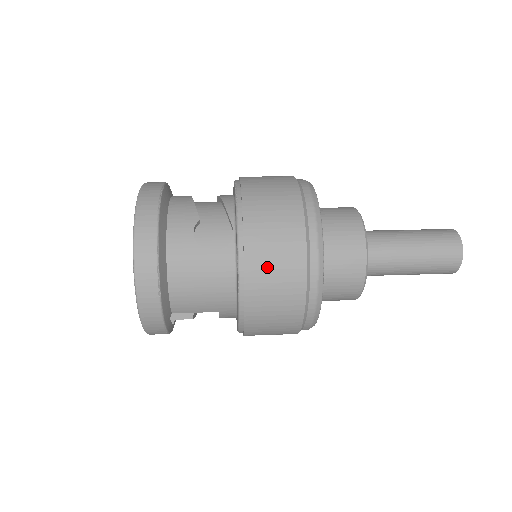
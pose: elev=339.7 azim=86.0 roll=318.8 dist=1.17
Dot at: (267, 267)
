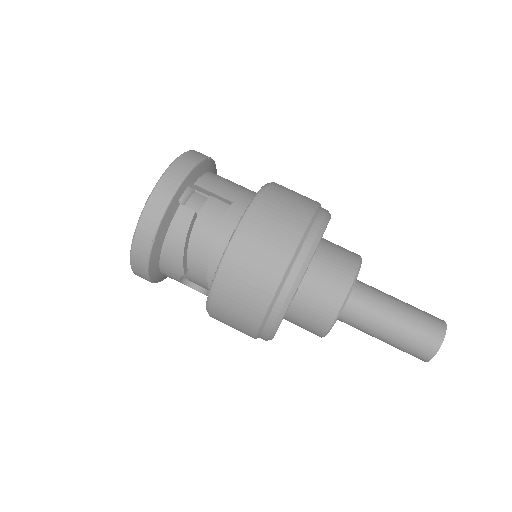
Dot at: occluded
